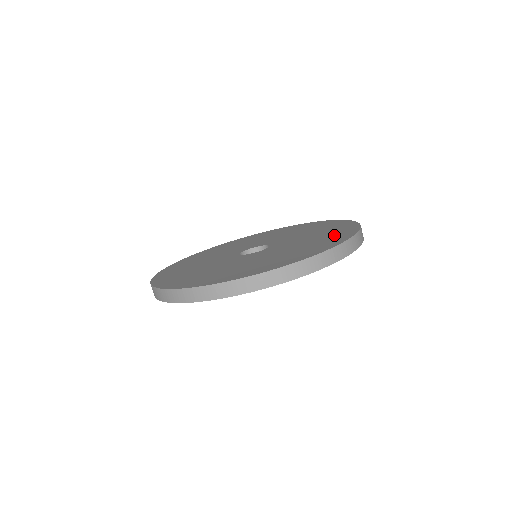
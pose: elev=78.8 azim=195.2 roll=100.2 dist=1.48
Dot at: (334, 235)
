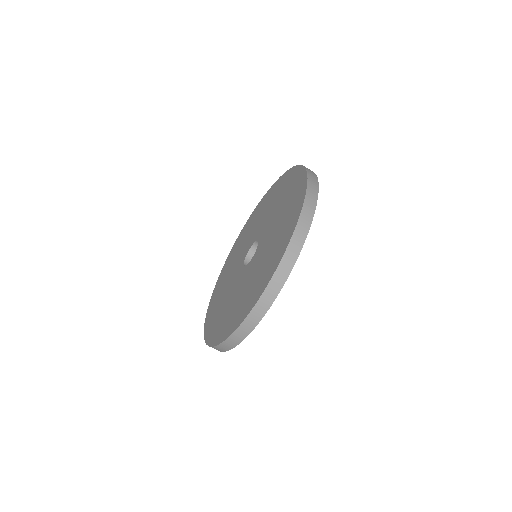
Dot at: (290, 184)
